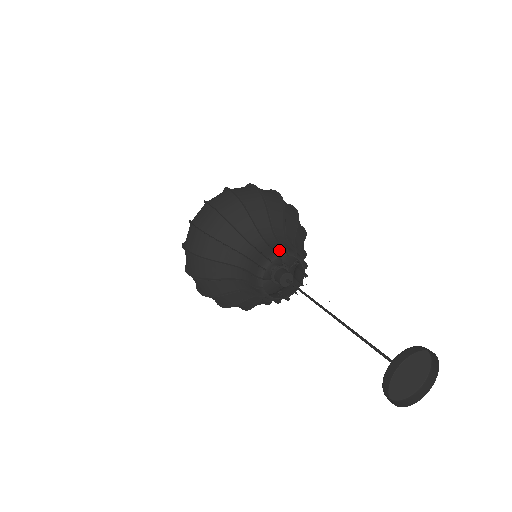
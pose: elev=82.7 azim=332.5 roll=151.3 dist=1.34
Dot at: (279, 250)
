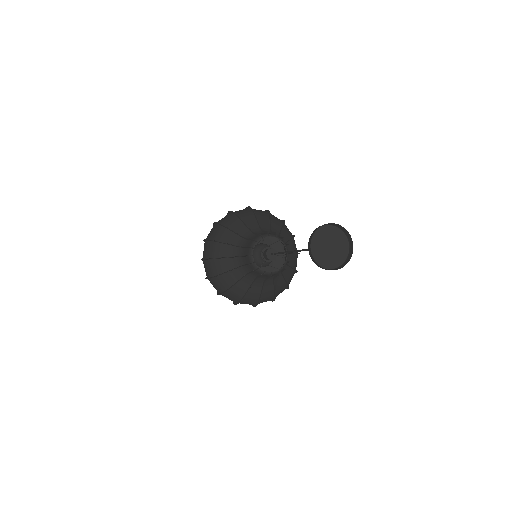
Dot at: occluded
